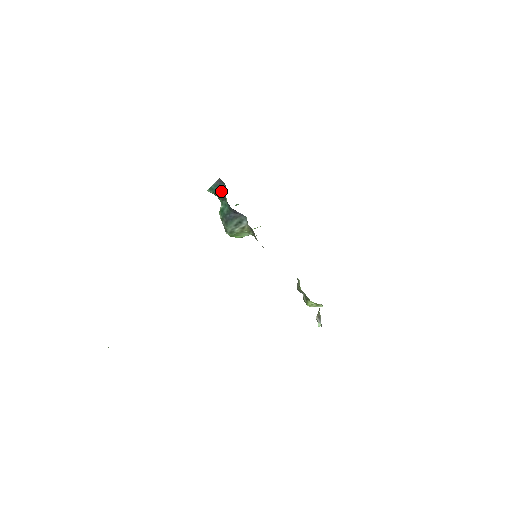
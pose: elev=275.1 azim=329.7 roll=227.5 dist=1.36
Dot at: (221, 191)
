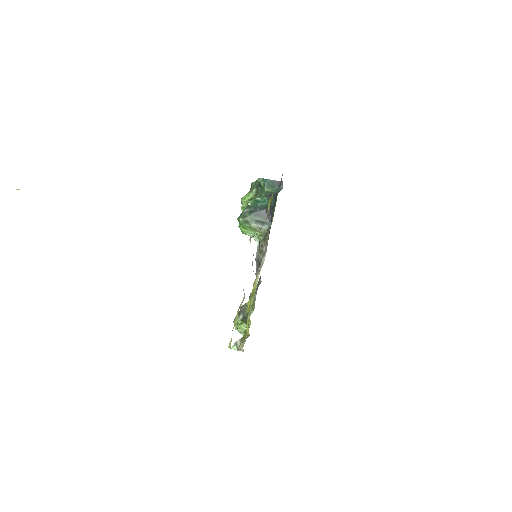
Dot at: (271, 190)
